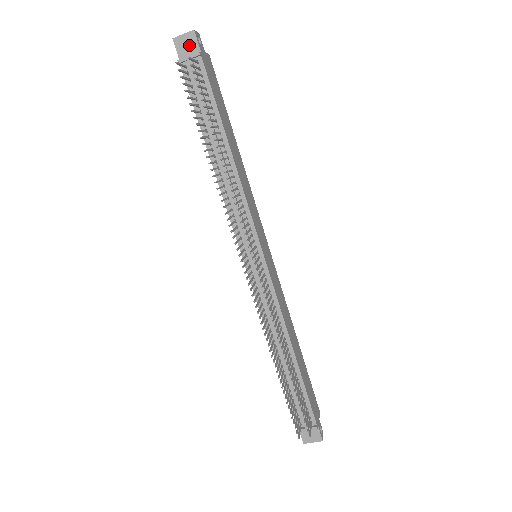
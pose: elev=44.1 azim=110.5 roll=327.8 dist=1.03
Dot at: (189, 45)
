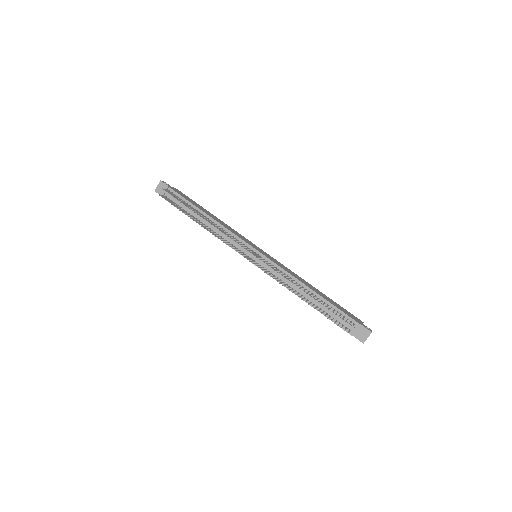
Dot at: occluded
